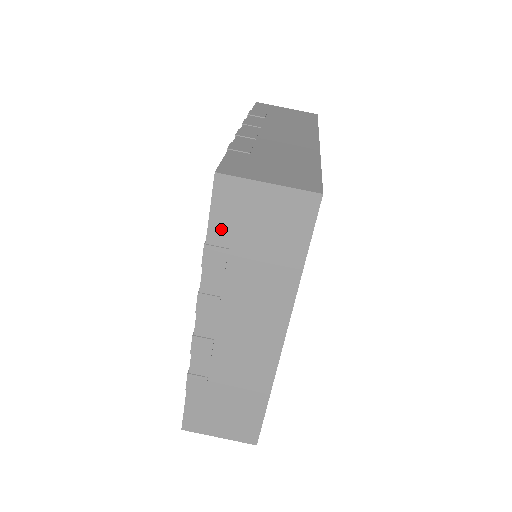
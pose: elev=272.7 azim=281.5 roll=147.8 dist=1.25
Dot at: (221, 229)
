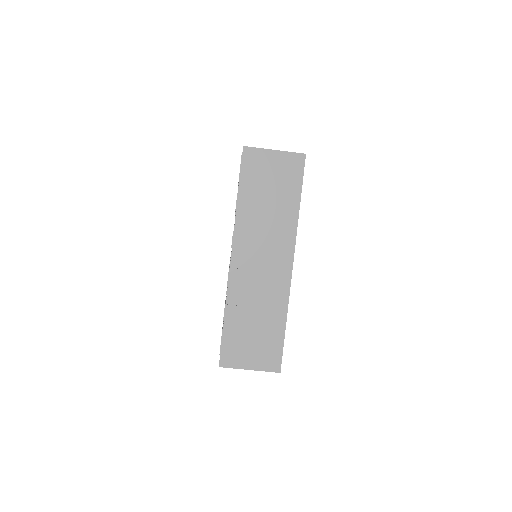
Dot at: occluded
